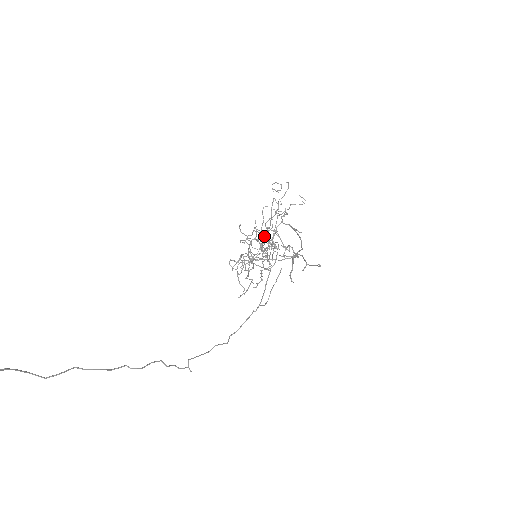
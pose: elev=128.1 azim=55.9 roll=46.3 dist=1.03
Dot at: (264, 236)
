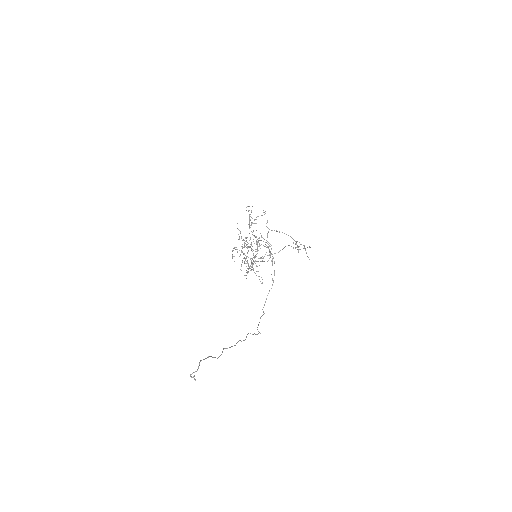
Dot at: (257, 242)
